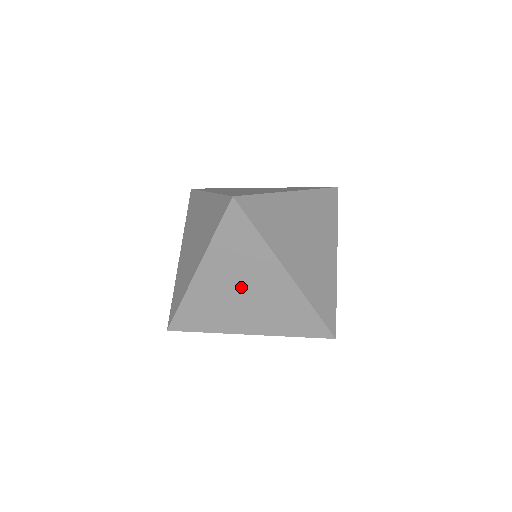
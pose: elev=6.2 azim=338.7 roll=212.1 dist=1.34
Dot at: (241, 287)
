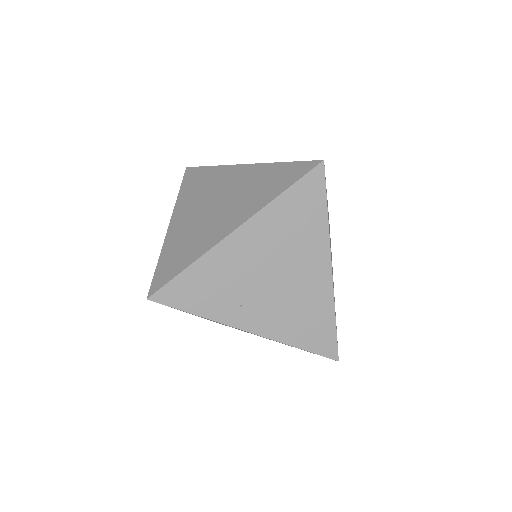
Dot at: (226, 325)
